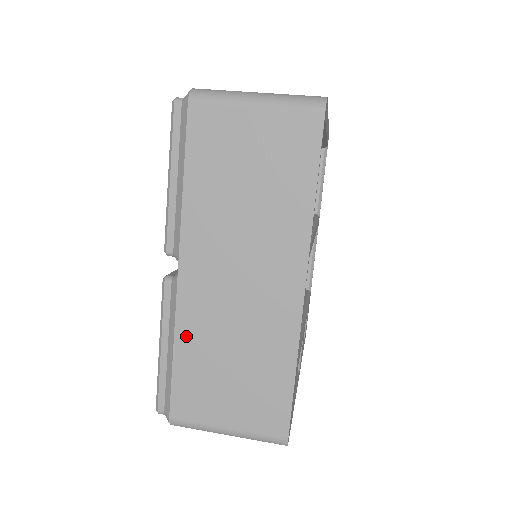
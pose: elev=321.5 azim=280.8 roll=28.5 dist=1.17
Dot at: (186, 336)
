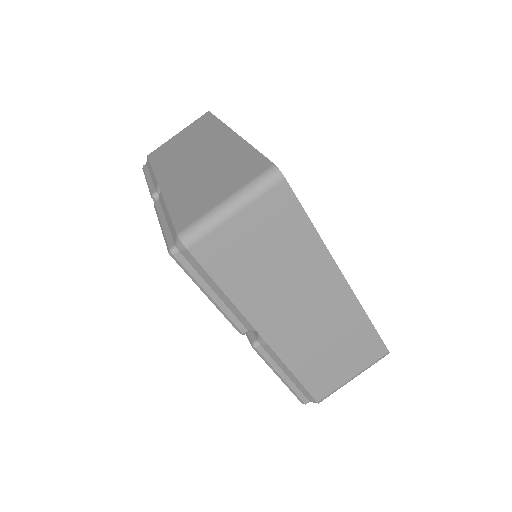
Dot at: (295, 362)
